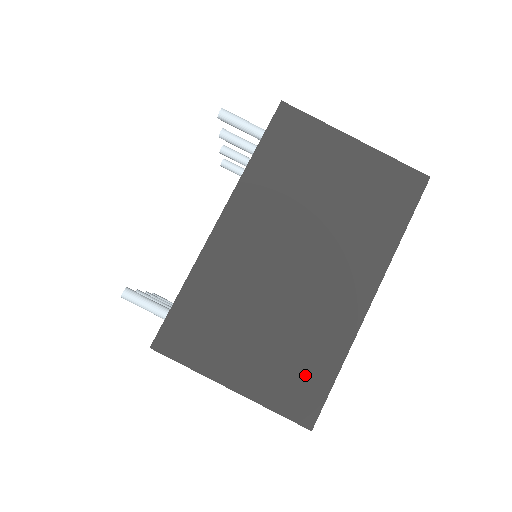
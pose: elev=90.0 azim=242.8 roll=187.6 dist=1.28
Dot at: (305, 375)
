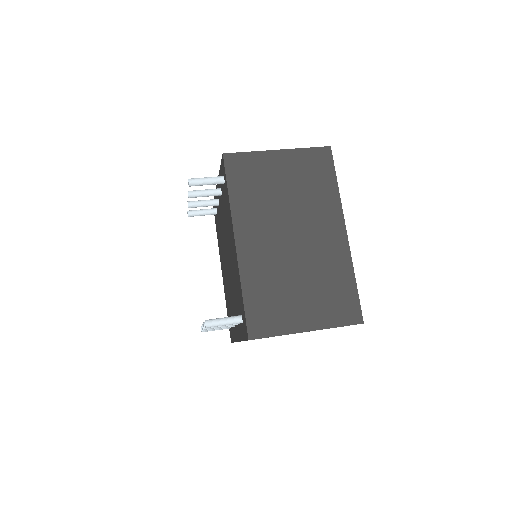
Dot at: (340, 296)
